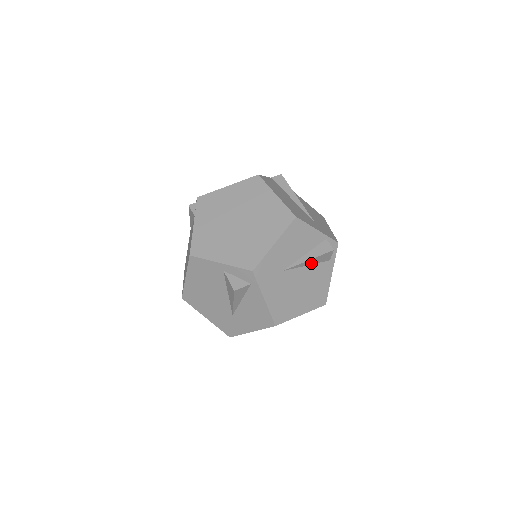
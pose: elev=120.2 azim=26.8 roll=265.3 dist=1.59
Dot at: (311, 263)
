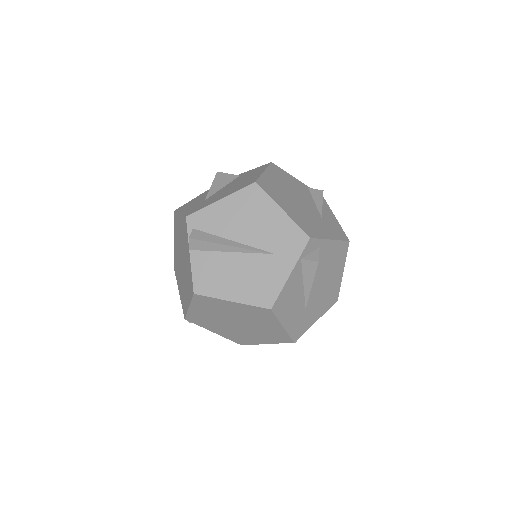
Dot at: occluded
